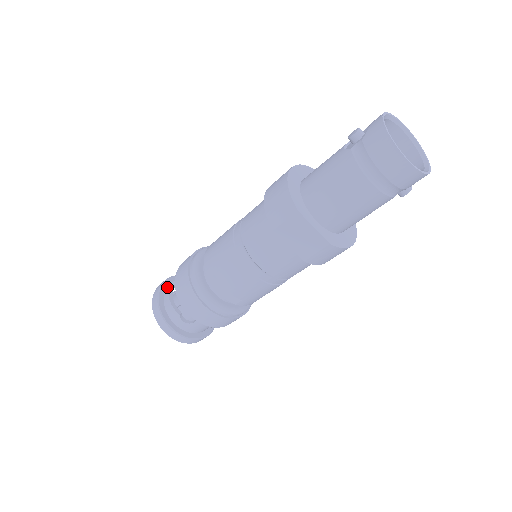
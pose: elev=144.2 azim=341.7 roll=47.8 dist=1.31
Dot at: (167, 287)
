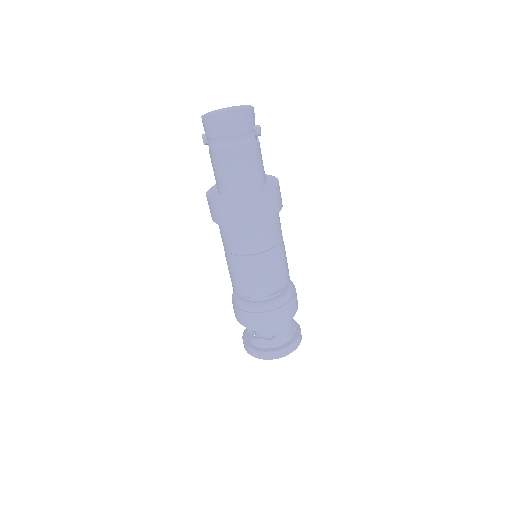
Dot at: occluded
